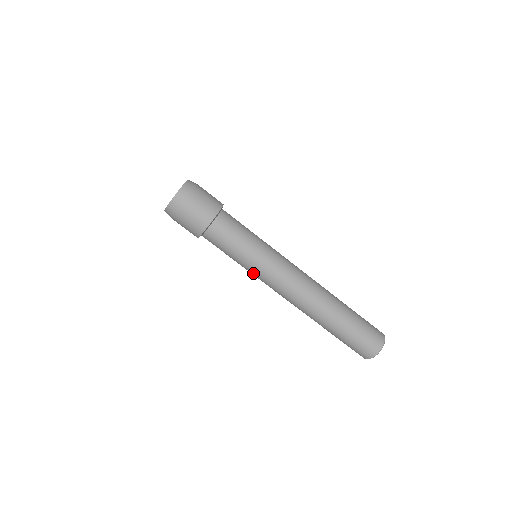
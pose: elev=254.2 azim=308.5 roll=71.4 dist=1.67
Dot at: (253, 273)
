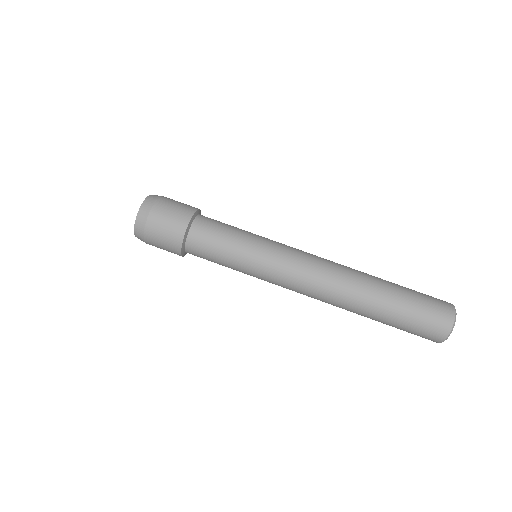
Dot at: occluded
